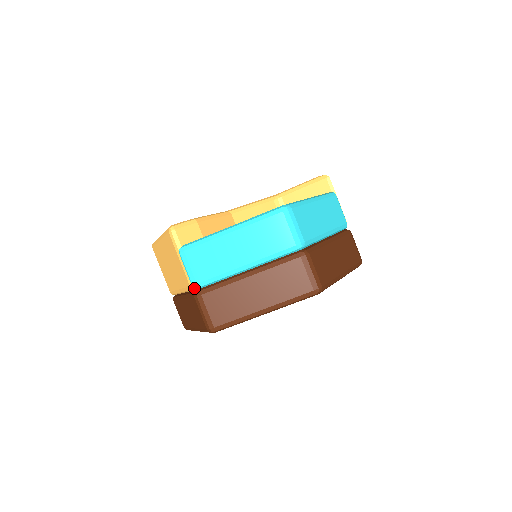
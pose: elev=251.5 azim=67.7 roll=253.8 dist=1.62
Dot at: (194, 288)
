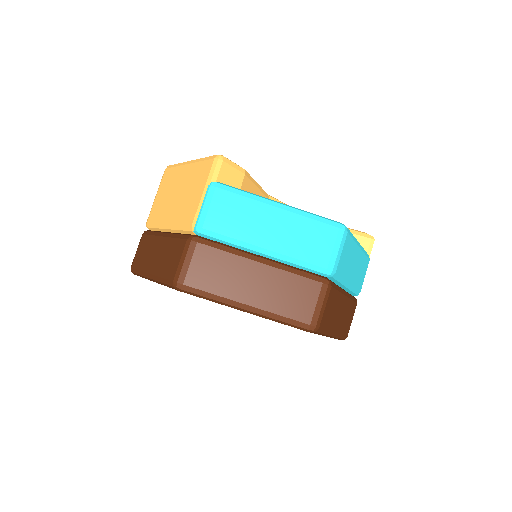
Dot at: (195, 230)
